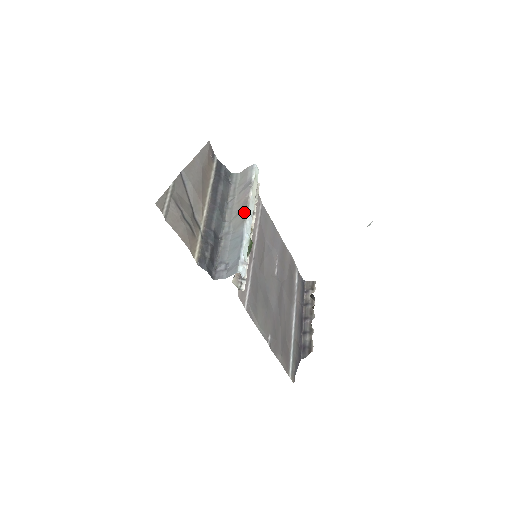
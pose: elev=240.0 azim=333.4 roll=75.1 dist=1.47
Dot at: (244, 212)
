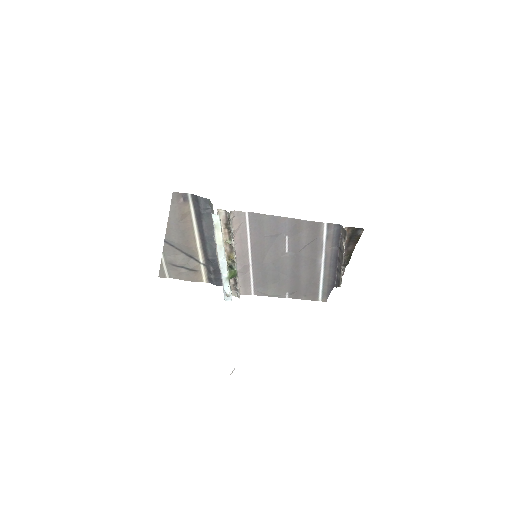
Dot at: (217, 259)
